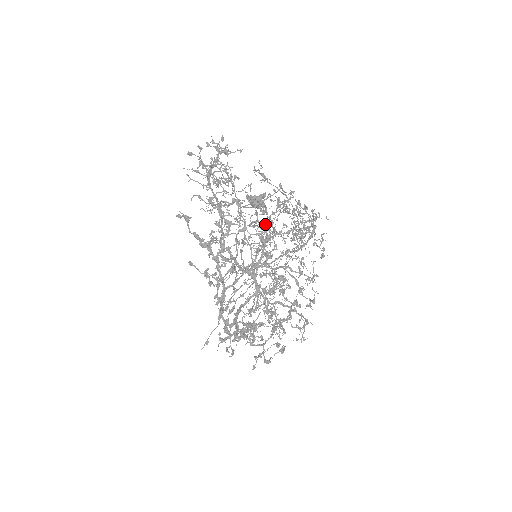
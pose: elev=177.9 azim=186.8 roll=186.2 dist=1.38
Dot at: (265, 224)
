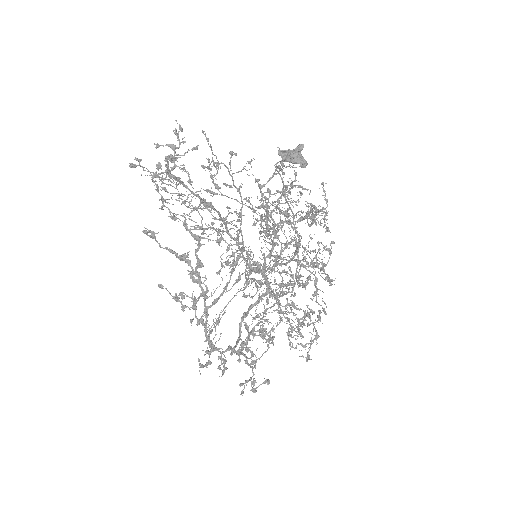
Dot at: (287, 198)
